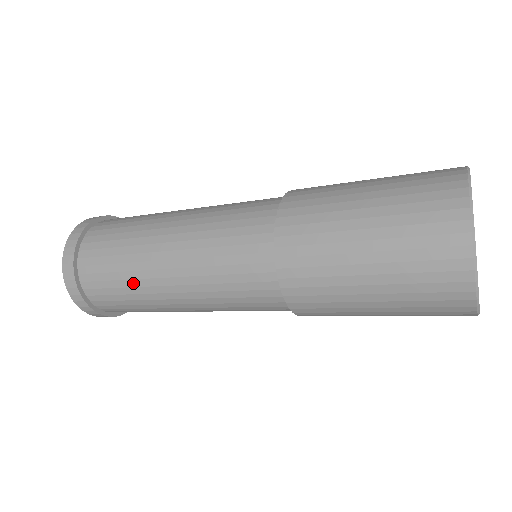
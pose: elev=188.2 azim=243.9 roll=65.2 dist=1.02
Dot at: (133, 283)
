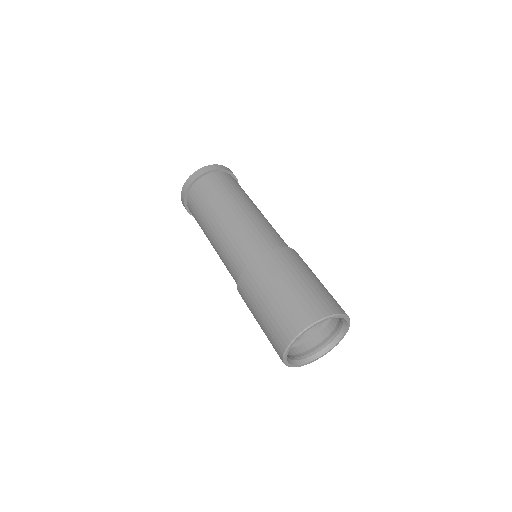
Dot at: occluded
